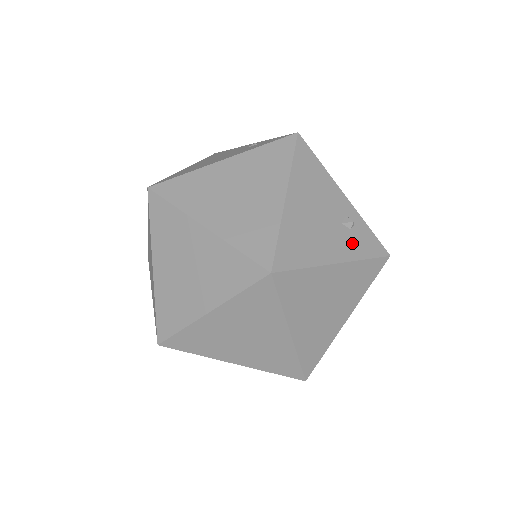
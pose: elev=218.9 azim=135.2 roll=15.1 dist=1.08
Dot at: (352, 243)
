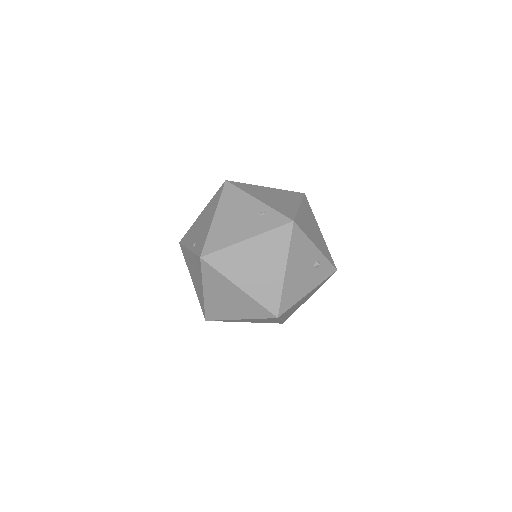
Dot at: (318, 276)
